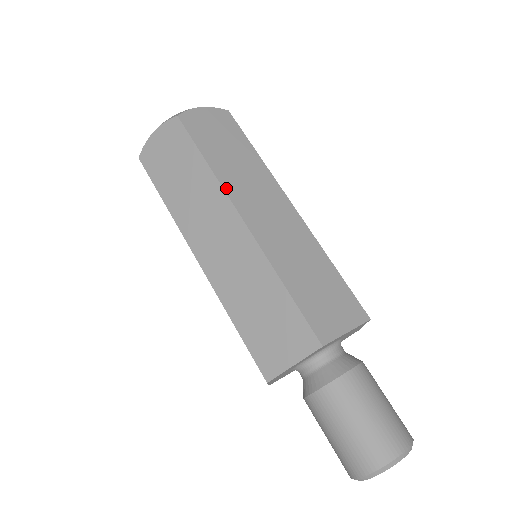
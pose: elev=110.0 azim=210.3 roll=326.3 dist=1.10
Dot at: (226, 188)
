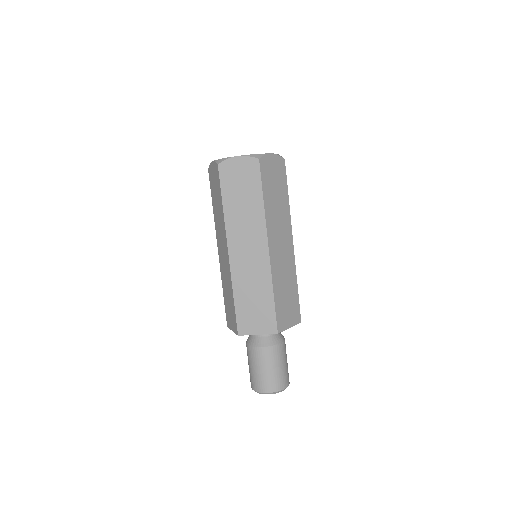
Dot at: (227, 228)
